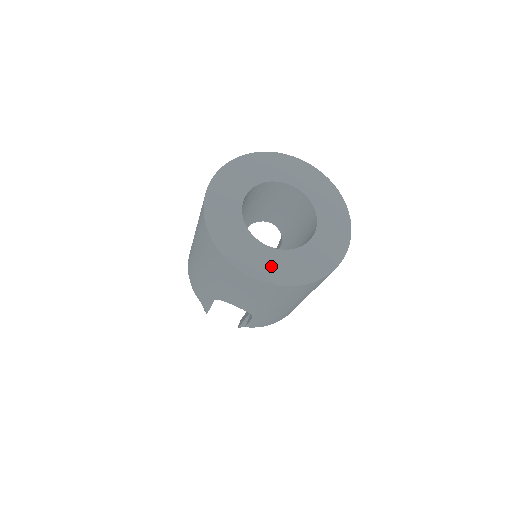
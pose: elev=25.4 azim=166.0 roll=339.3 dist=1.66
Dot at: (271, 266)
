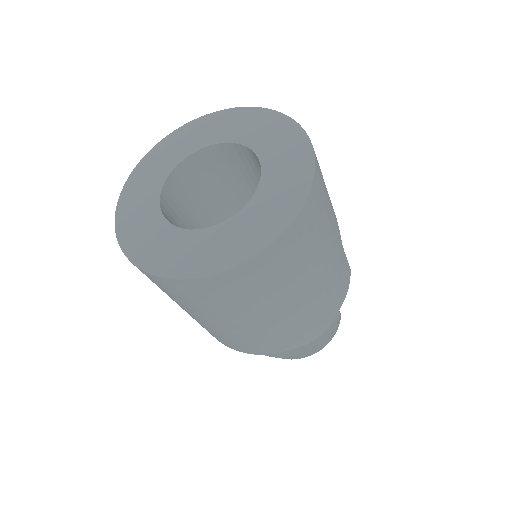
Dot at: (138, 225)
